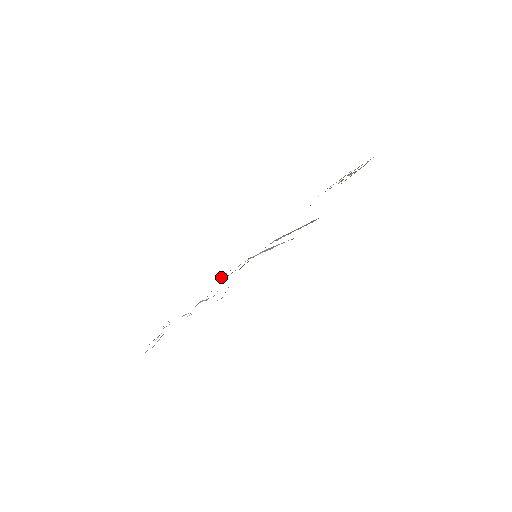
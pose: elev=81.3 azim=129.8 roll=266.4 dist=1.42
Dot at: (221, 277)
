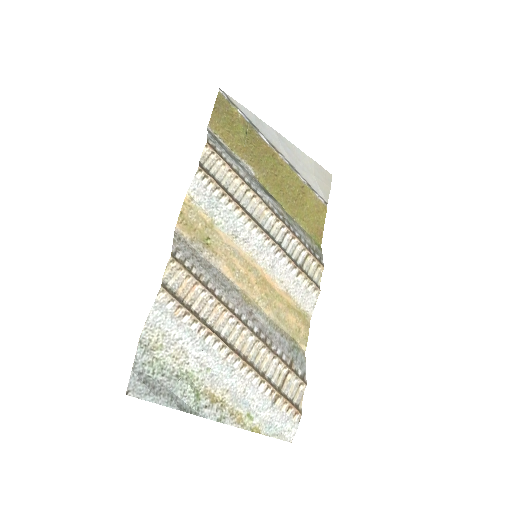
Dot at: (302, 345)
